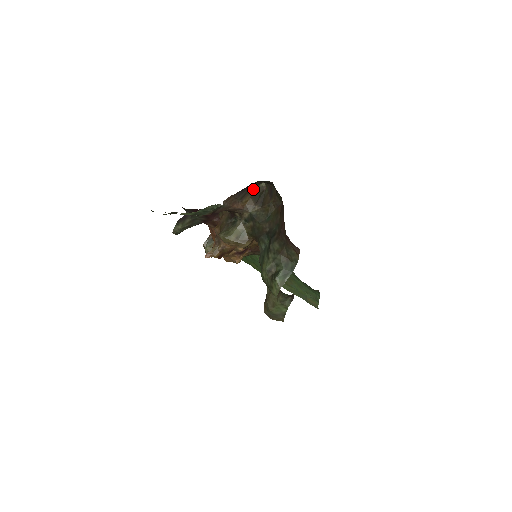
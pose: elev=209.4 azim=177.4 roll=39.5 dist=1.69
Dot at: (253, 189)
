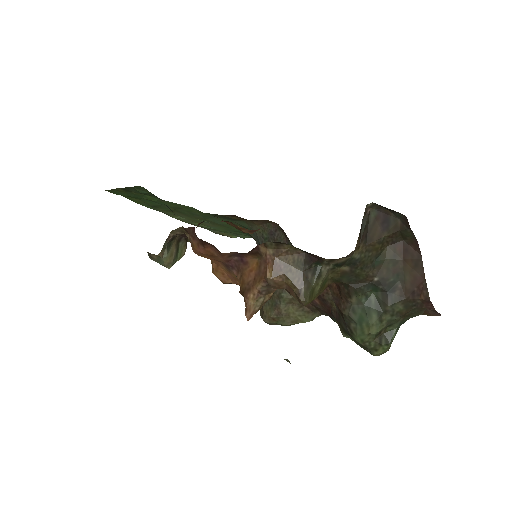
Dot at: occluded
